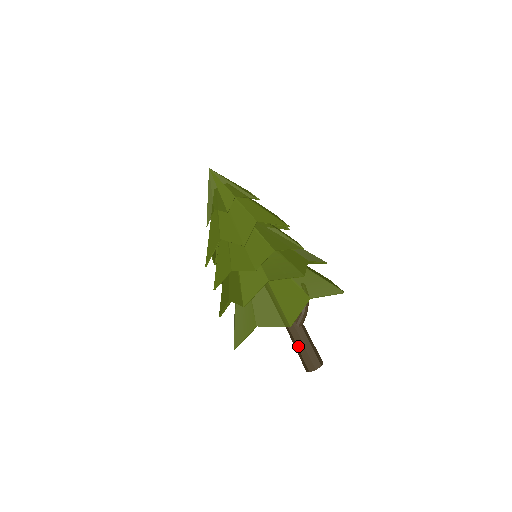
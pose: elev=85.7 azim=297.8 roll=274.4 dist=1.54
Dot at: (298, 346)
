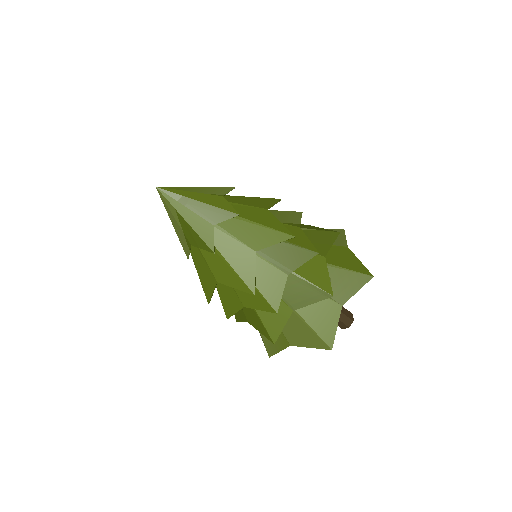
Dot at: occluded
